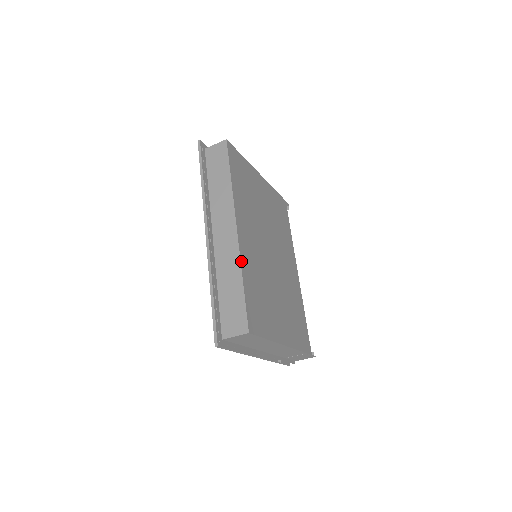
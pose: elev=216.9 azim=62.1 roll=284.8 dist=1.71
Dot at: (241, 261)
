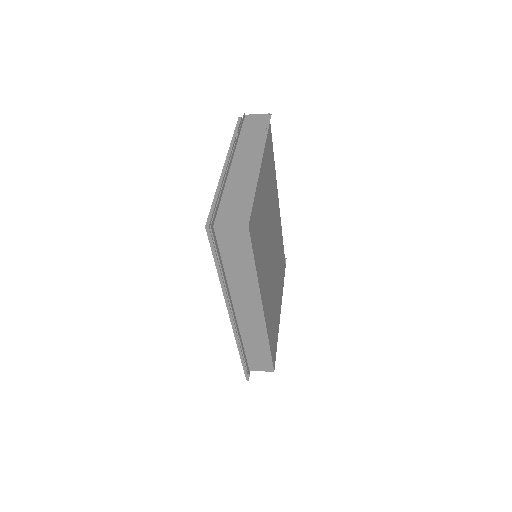
Dot at: (268, 334)
